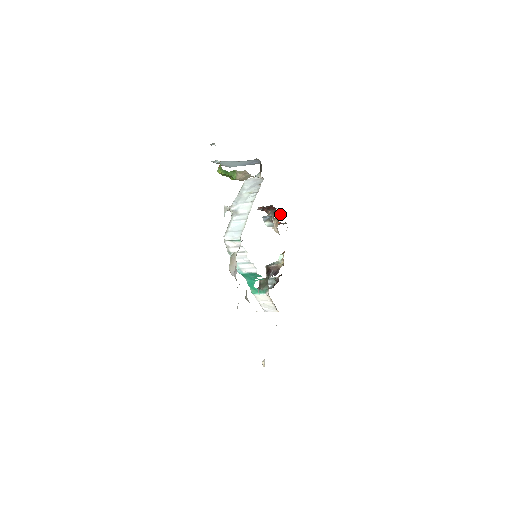
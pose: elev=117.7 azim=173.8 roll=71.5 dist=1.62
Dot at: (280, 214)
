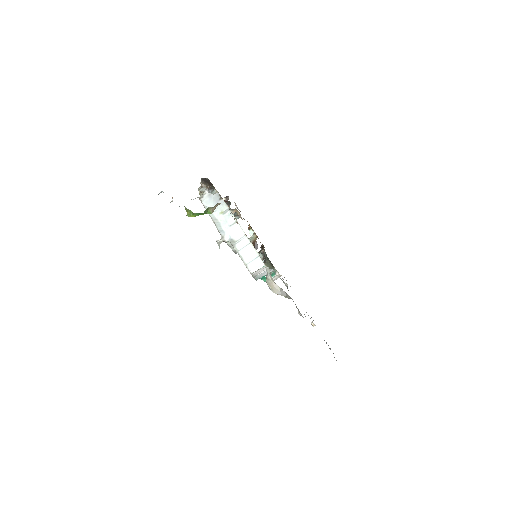
Dot at: (223, 198)
